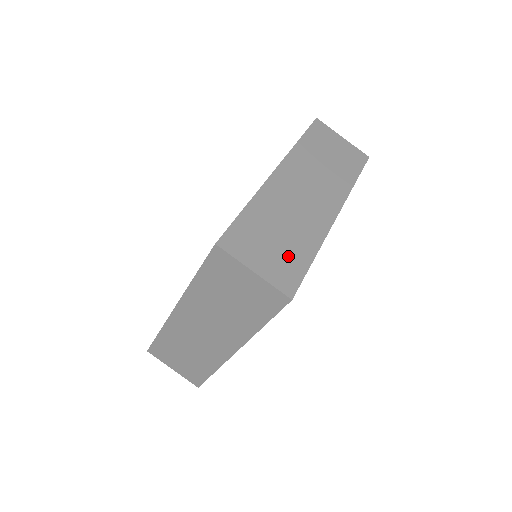
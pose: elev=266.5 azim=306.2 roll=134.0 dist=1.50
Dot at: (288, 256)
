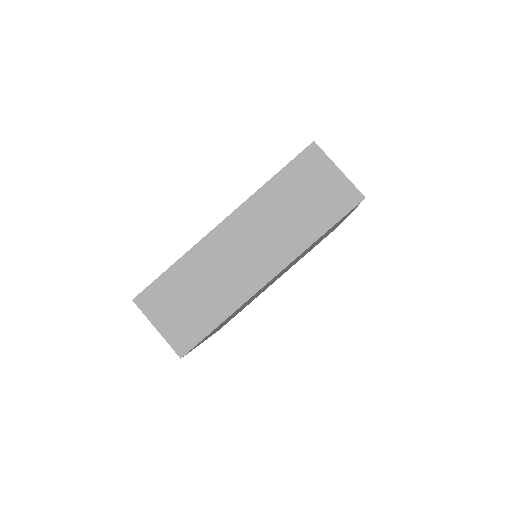
Dot at: occluded
